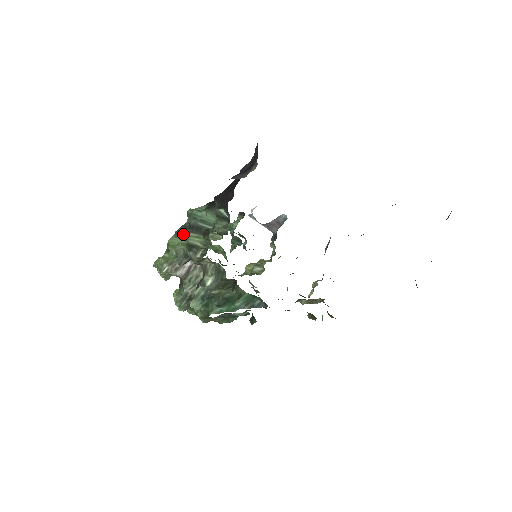
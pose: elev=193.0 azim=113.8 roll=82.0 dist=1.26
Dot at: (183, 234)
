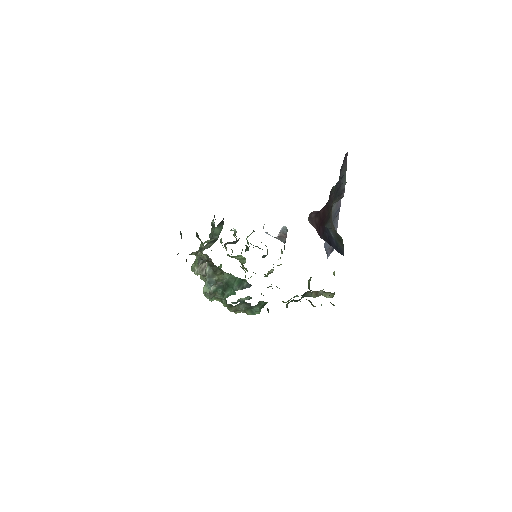
Dot at: (206, 246)
